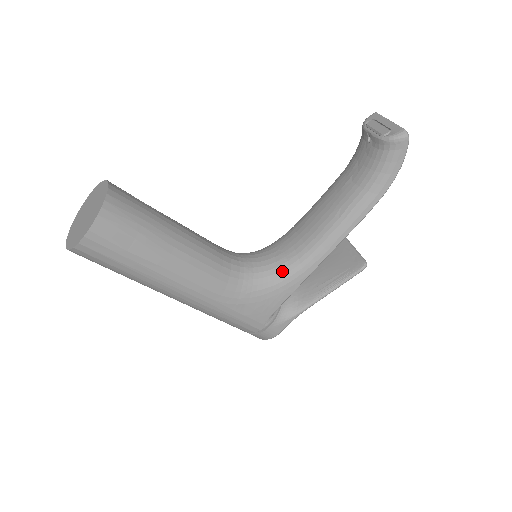
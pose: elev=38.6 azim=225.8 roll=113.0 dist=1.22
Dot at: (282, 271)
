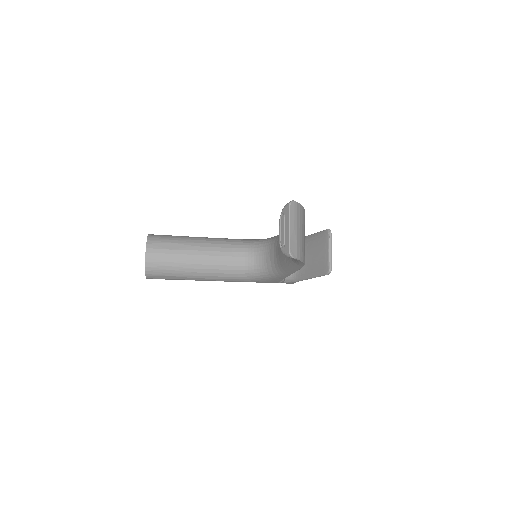
Dot at: (270, 272)
